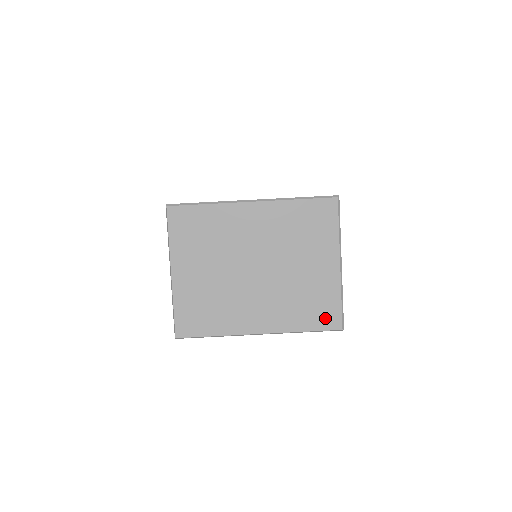
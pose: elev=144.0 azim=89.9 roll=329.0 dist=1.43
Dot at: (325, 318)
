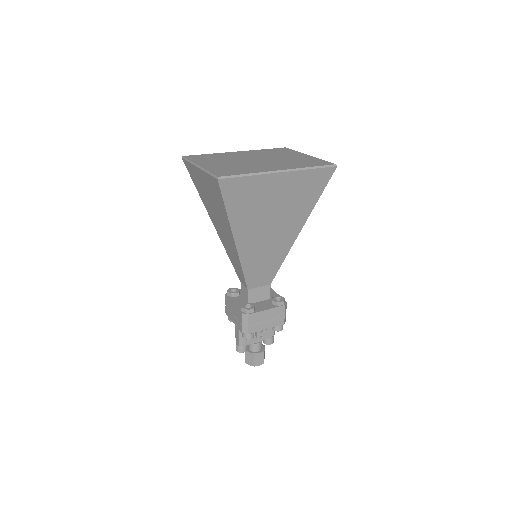
Dot at: (320, 163)
